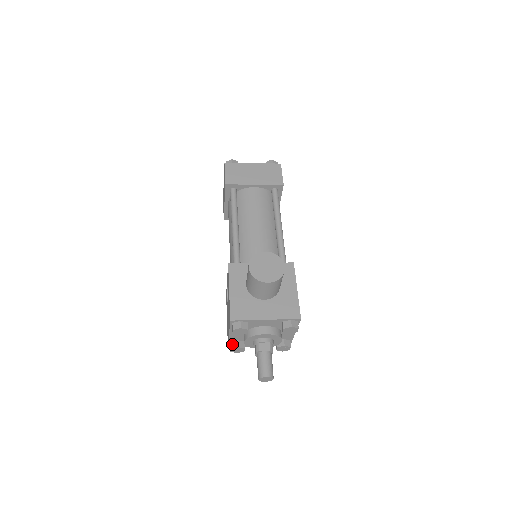
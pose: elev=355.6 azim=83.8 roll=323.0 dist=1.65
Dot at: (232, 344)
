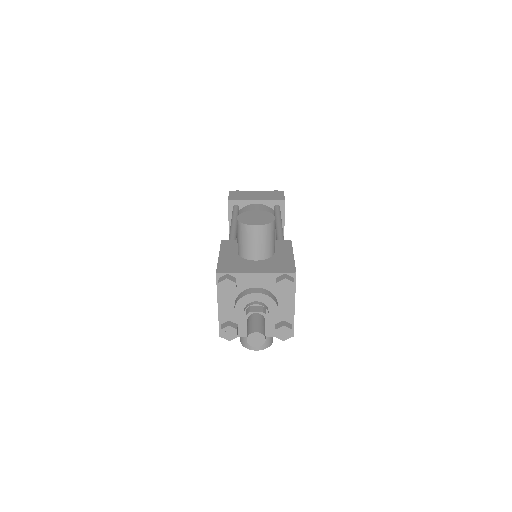
Dot at: (223, 325)
